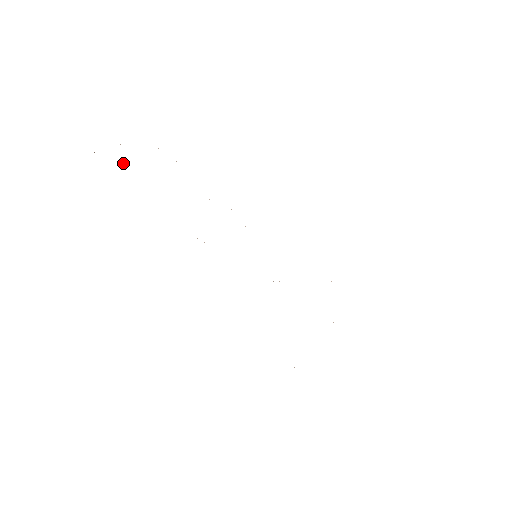
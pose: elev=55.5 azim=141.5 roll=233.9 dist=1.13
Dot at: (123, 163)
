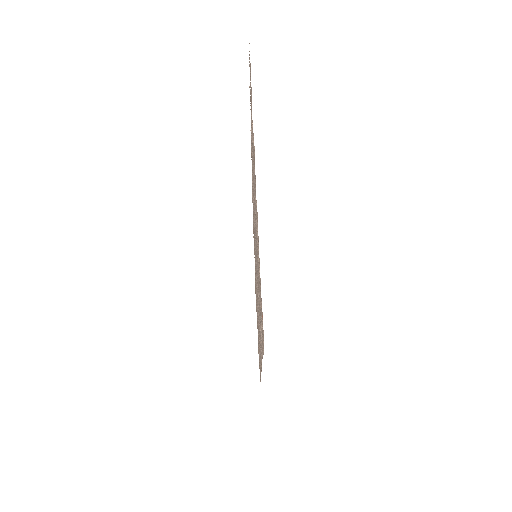
Dot at: occluded
